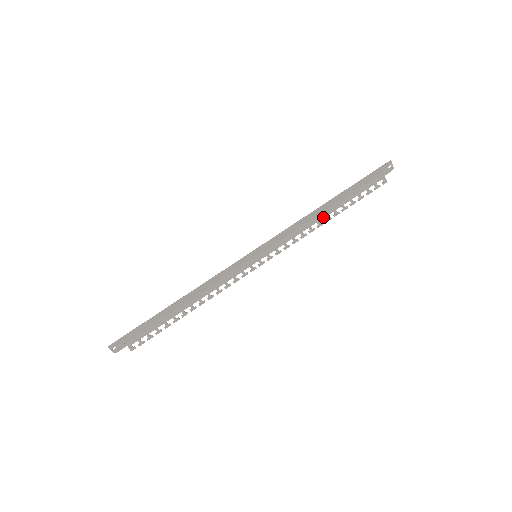
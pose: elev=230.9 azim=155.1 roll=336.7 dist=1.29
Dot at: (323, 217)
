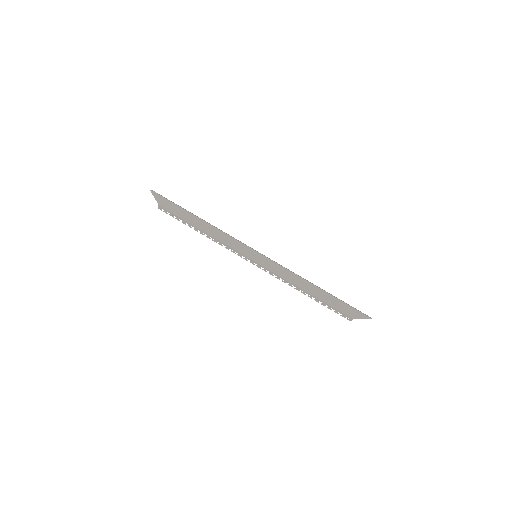
Dot at: occluded
